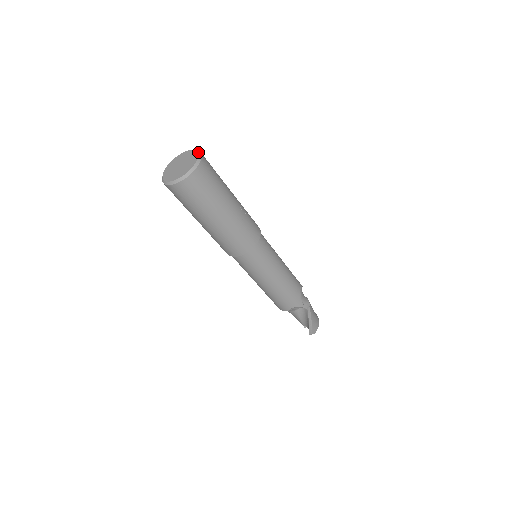
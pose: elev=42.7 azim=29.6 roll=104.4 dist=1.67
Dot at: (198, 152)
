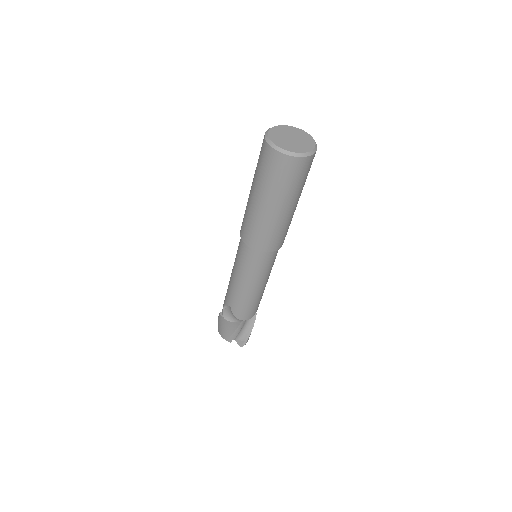
Dot at: (297, 128)
